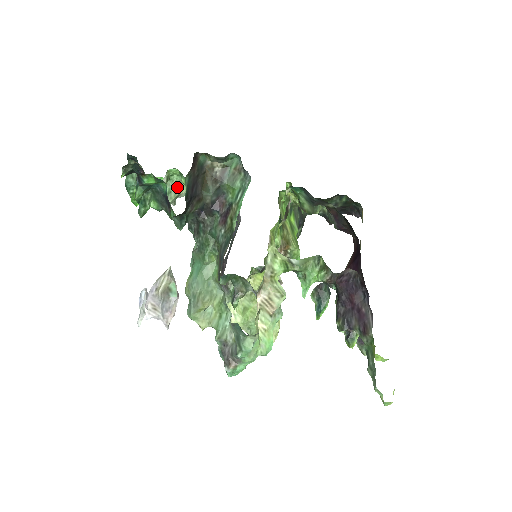
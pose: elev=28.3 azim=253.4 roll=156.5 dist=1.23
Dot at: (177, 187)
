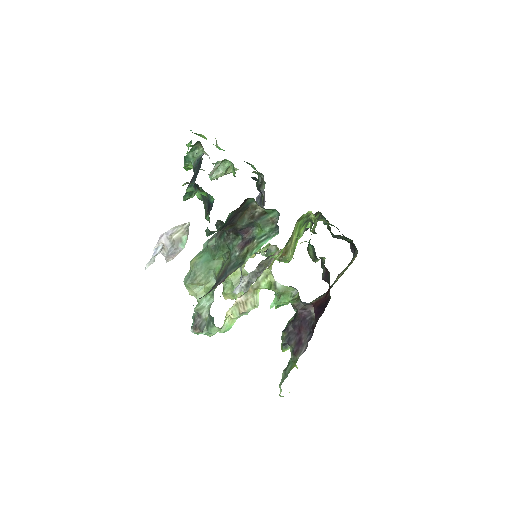
Dot at: (226, 170)
